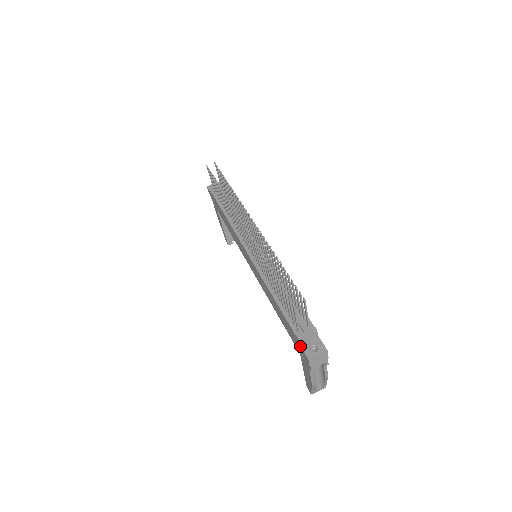
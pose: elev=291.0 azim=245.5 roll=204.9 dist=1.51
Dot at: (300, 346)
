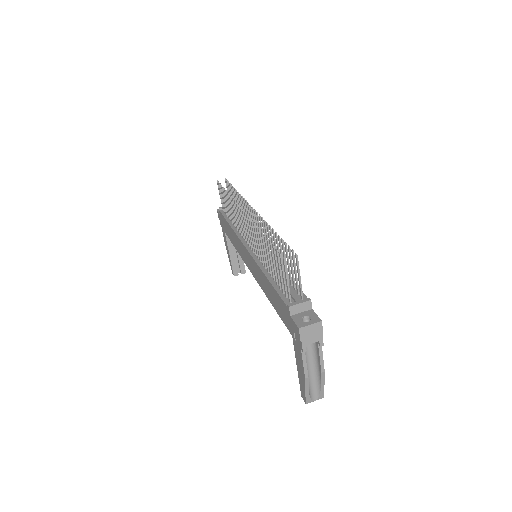
Dot at: (291, 318)
